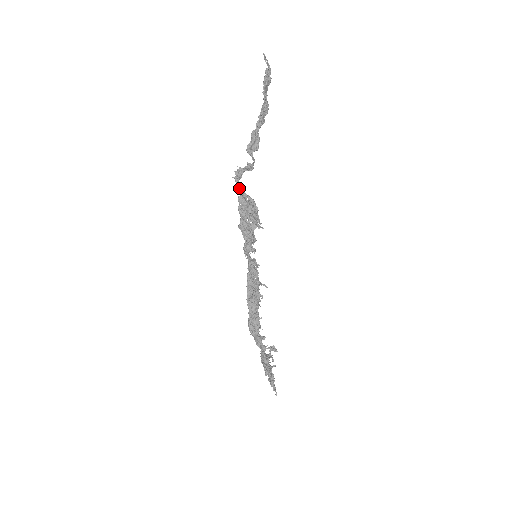
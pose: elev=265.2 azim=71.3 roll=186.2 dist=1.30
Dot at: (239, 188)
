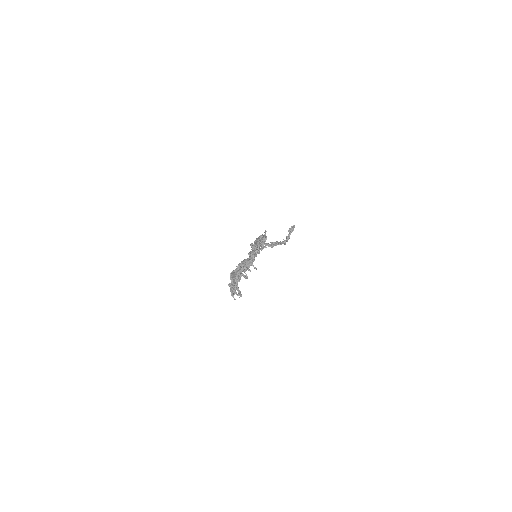
Dot at: occluded
